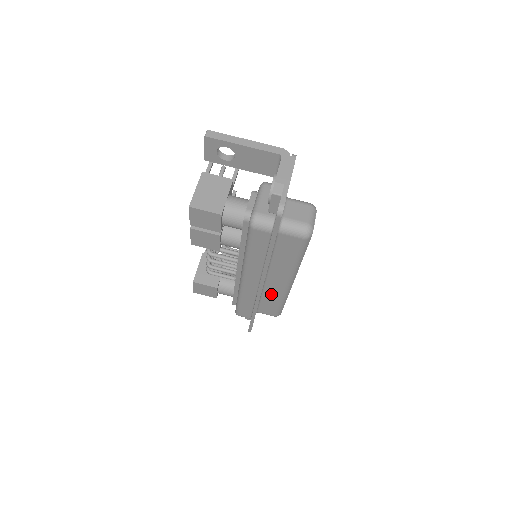
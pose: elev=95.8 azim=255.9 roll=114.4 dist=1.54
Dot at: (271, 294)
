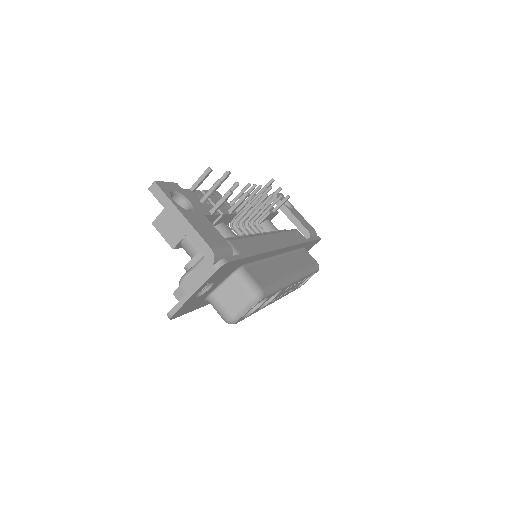
Dot at: occluded
